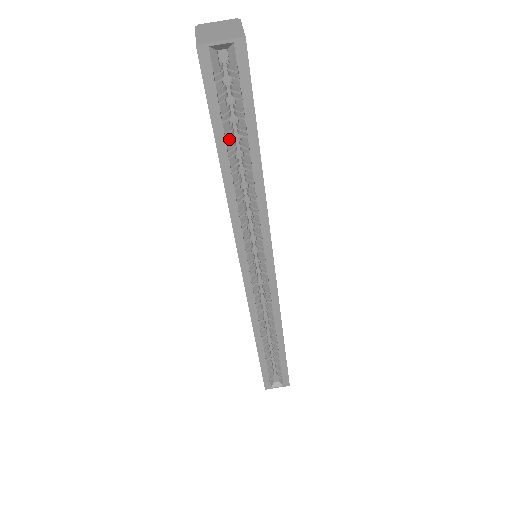
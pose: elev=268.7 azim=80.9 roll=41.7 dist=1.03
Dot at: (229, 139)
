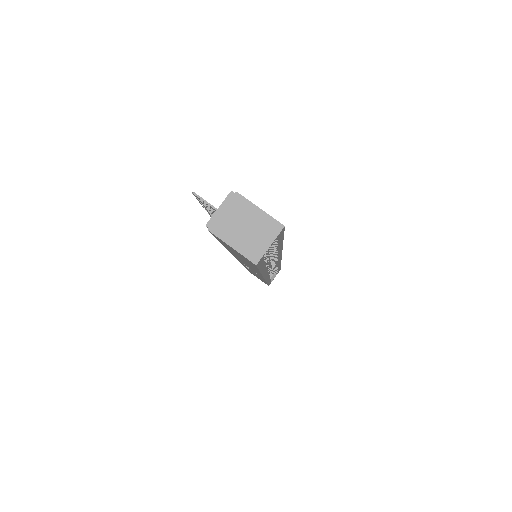
Dot at: occluded
